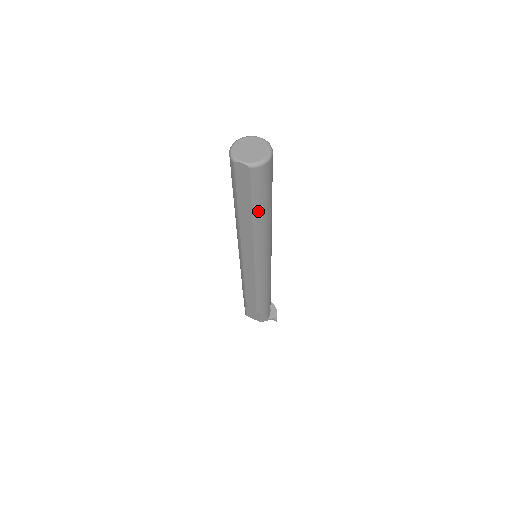
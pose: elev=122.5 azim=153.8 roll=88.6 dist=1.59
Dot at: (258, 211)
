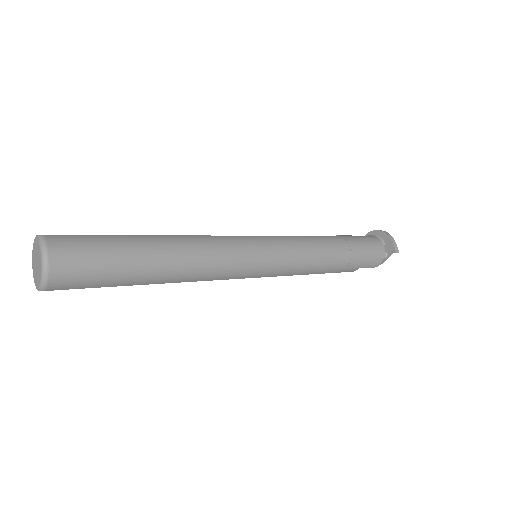
Dot at: (140, 280)
